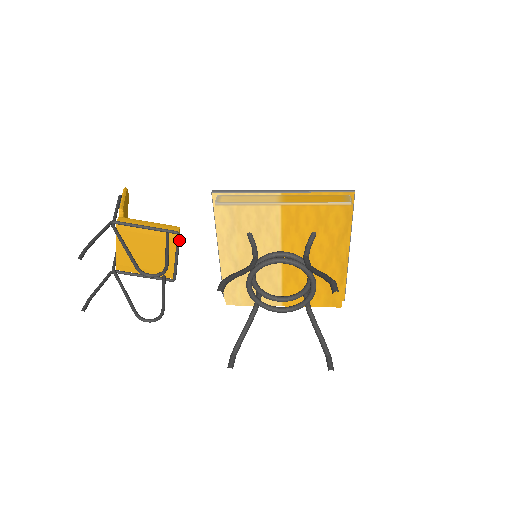
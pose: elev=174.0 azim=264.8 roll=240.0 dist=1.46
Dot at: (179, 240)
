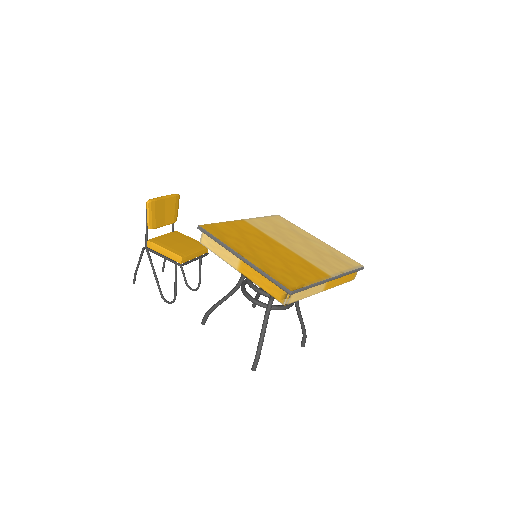
Dot at: occluded
